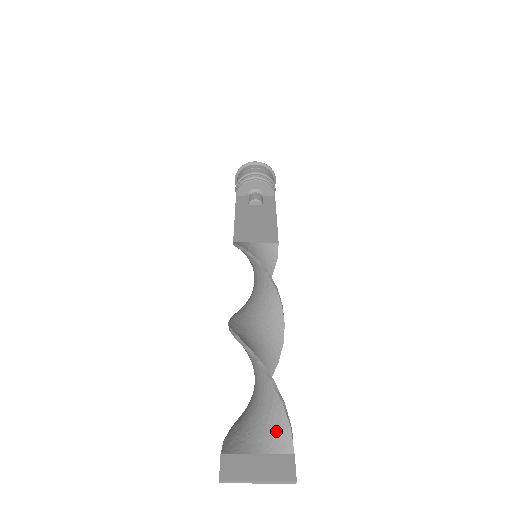
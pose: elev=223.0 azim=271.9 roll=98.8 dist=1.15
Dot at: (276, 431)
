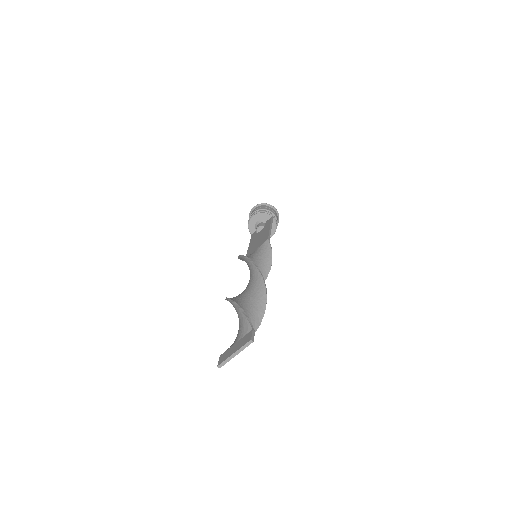
Dot at: (242, 325)
